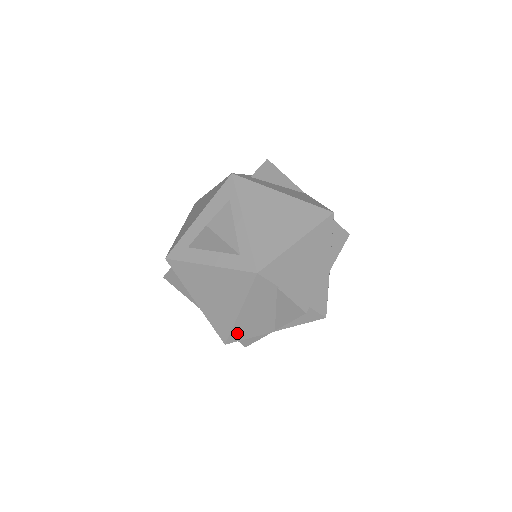
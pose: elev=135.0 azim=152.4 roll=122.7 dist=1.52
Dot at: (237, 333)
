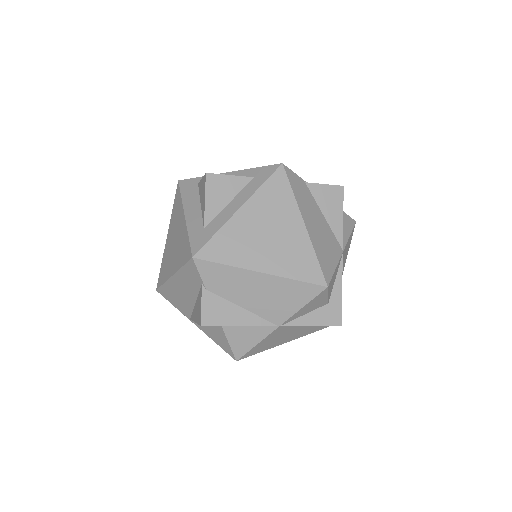
Dot at: (323, 262)
